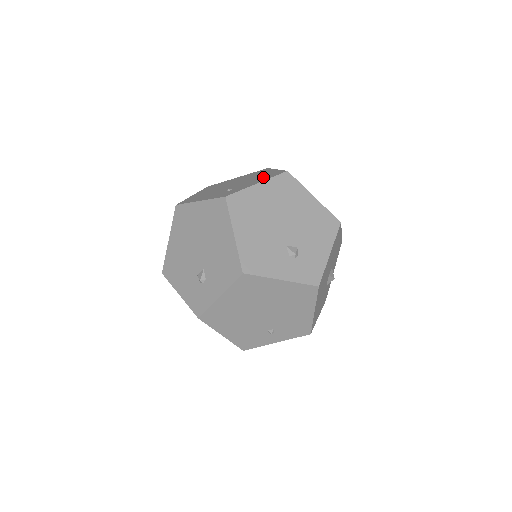
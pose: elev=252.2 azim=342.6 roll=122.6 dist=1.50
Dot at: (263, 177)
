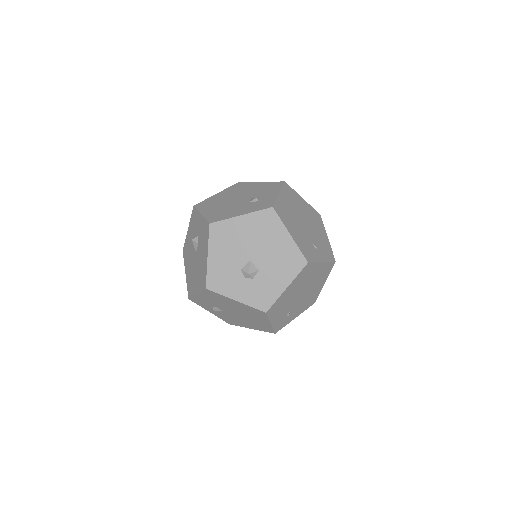
Dot at: occluded
